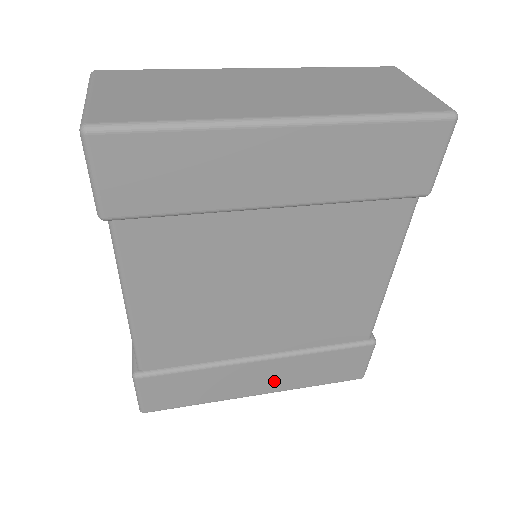
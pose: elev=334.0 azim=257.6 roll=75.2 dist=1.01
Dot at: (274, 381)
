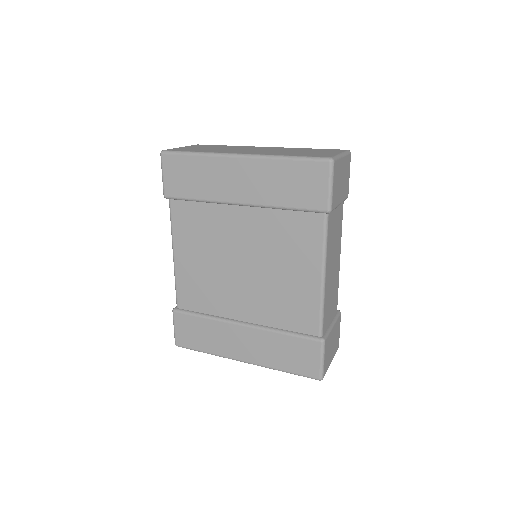
Dot at: (252, 351)
